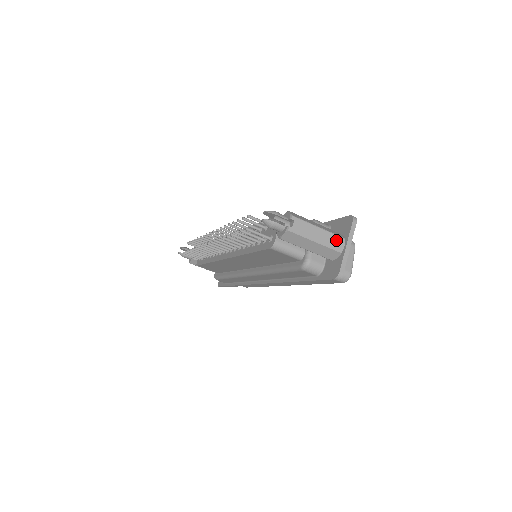
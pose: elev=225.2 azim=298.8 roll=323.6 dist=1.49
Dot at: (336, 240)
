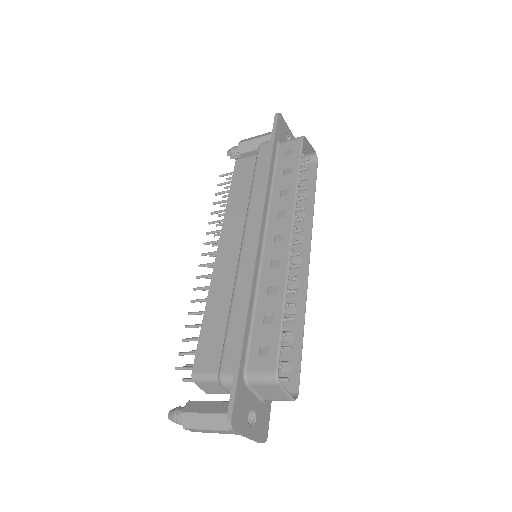
Dot at: (233, 432)
